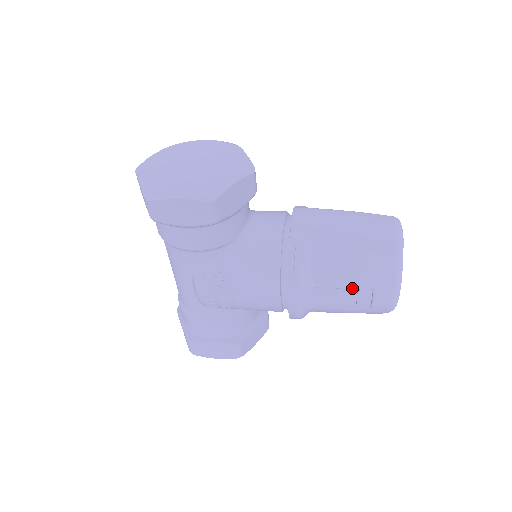
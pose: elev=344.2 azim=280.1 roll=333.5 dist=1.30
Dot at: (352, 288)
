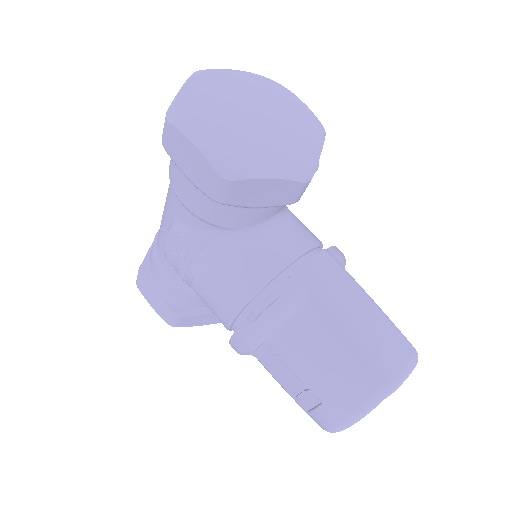
Dot at: (303, 381)
